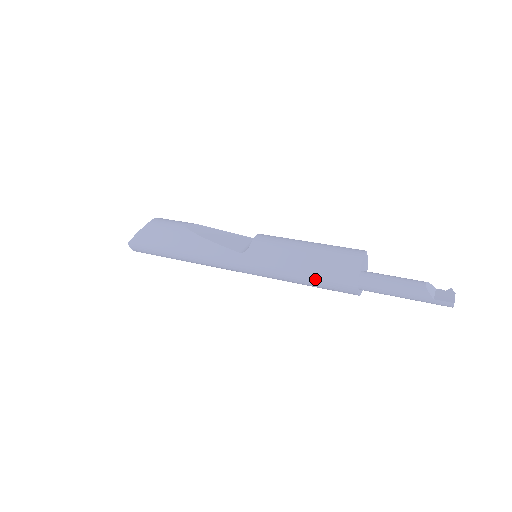
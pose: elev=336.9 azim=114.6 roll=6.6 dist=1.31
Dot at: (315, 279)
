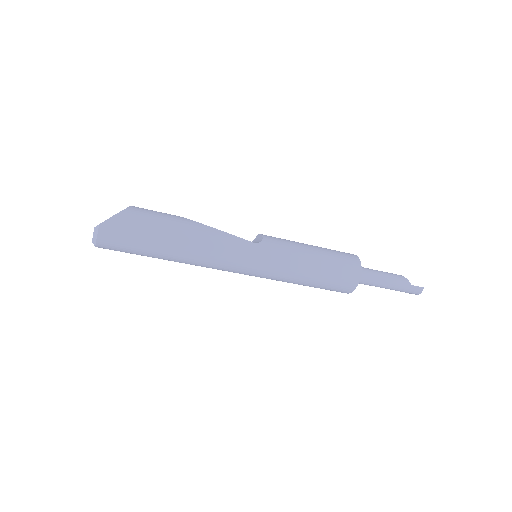
Dot at: (326, 270)
